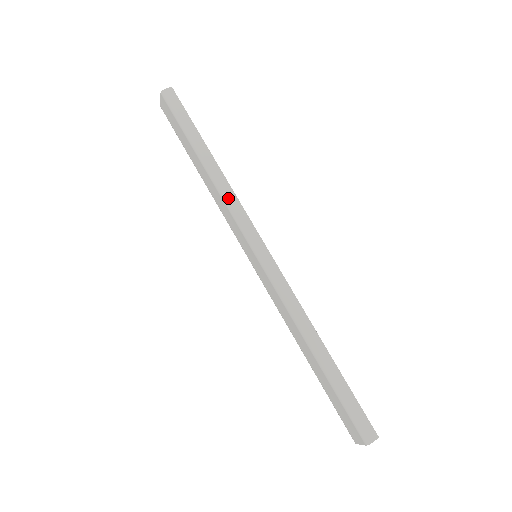
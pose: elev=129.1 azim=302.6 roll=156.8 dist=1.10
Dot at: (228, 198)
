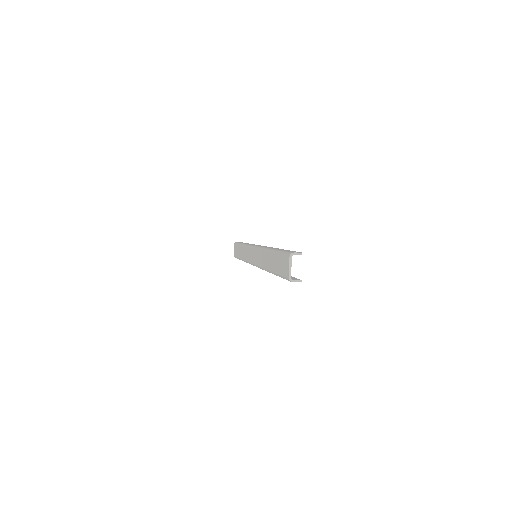
Dot at: occluded
